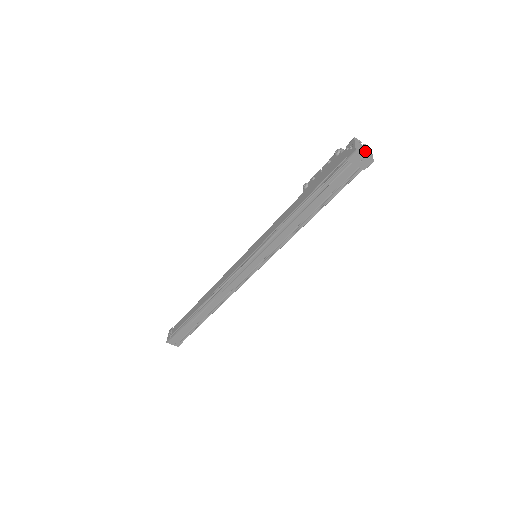
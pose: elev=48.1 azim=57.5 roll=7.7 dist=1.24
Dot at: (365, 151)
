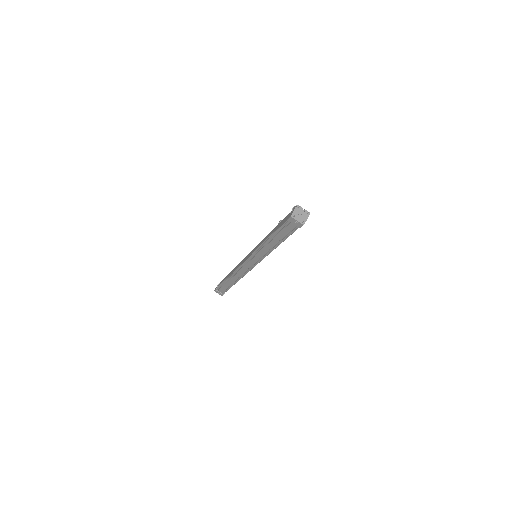
Dot at: (300, 216)
